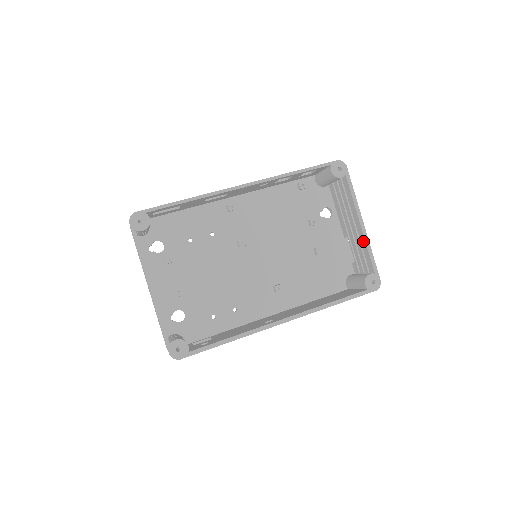
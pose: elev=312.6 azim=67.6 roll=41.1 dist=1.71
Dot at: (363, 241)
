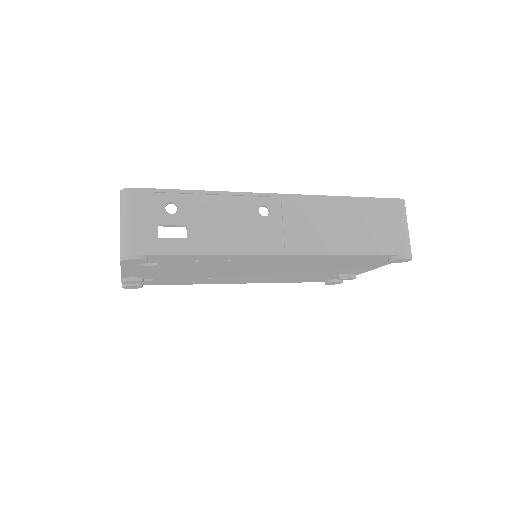
Dot at: occluded
